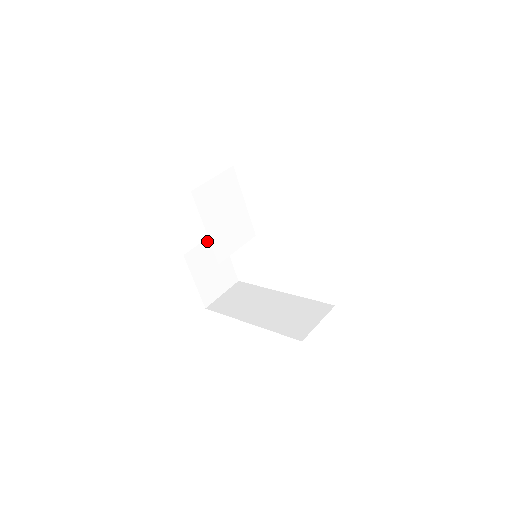
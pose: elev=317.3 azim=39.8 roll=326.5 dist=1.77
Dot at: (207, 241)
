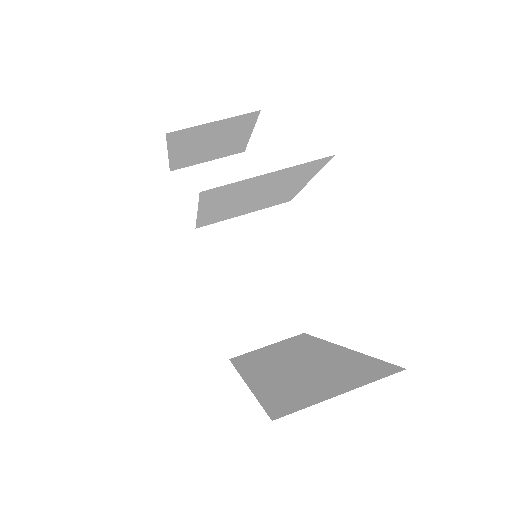
Dot at: (224, 120)
